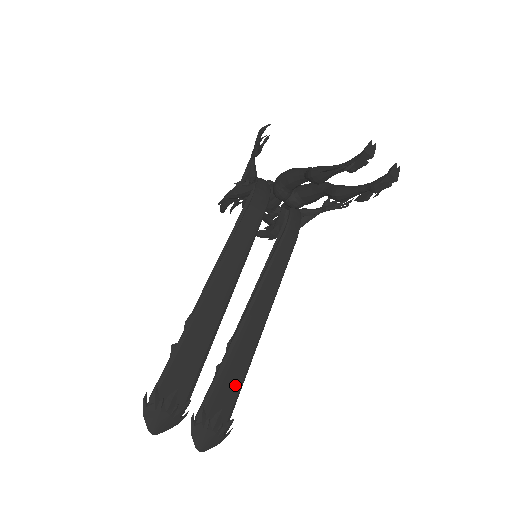
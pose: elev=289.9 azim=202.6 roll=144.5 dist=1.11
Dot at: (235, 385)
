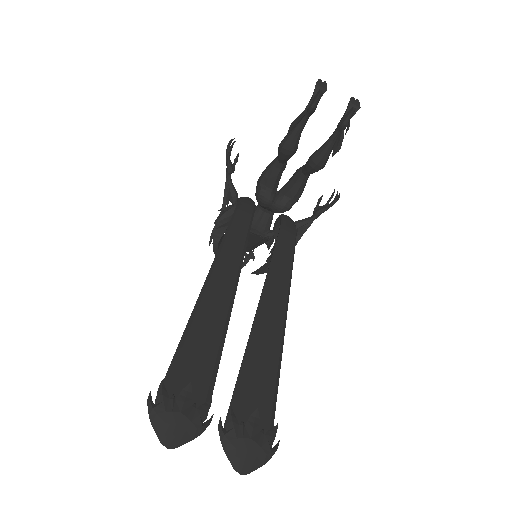
Dot at: (268, 383)
